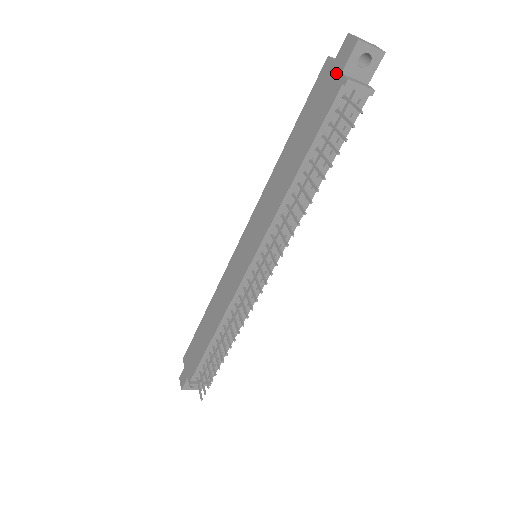
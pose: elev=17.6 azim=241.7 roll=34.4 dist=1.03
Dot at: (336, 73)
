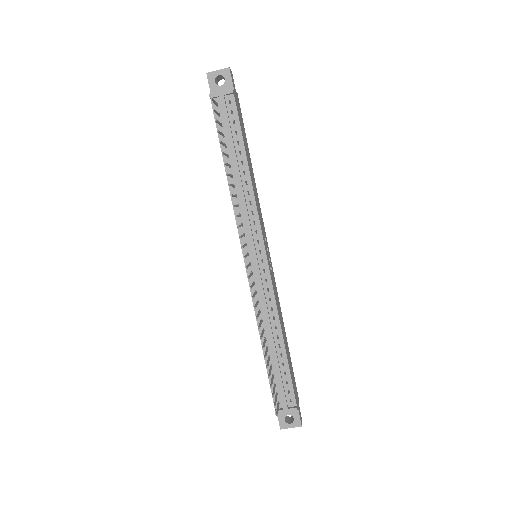
Dot at: occluded
